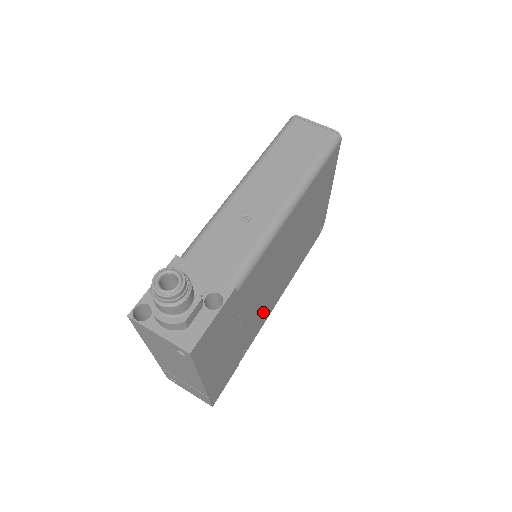
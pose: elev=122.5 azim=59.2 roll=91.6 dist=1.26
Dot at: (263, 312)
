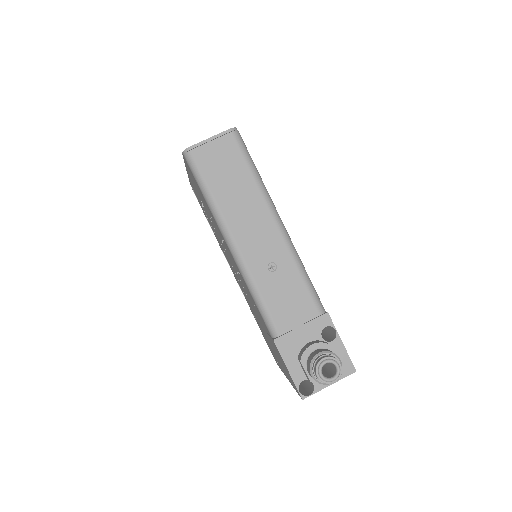
Dot at: occluded
